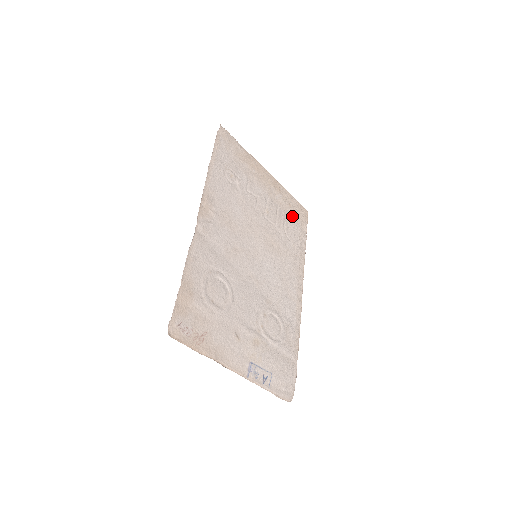
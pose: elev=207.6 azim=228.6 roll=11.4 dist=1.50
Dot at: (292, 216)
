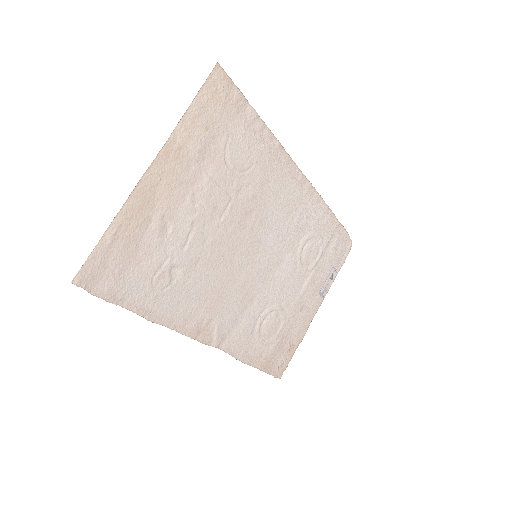
Dot at: (222, 134)
